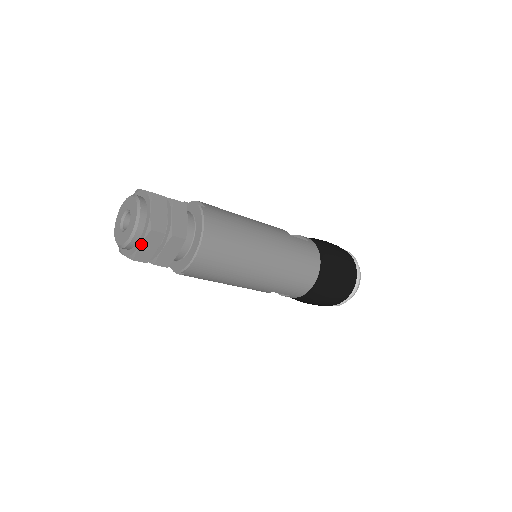
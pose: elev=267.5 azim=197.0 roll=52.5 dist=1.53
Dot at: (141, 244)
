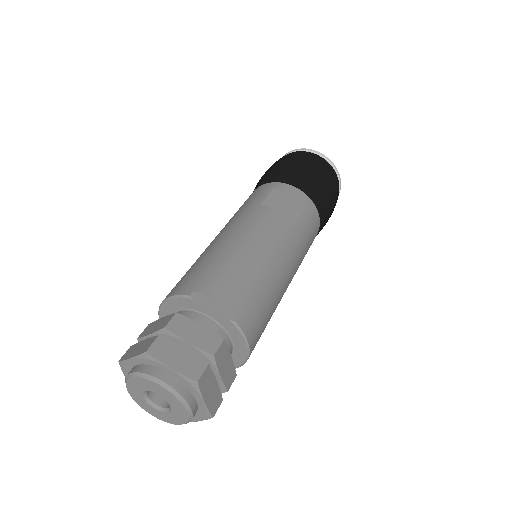
Dot at: (196, 421)
